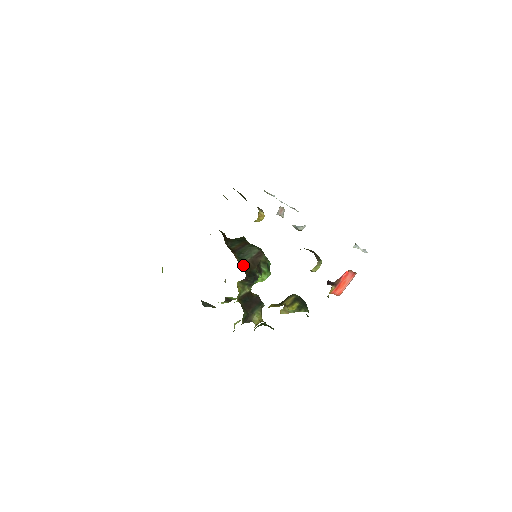
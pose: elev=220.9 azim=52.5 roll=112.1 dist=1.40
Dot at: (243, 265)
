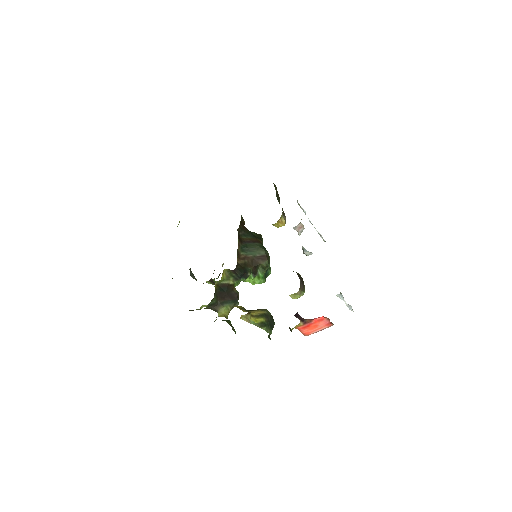
Dot at: (241, 258)
